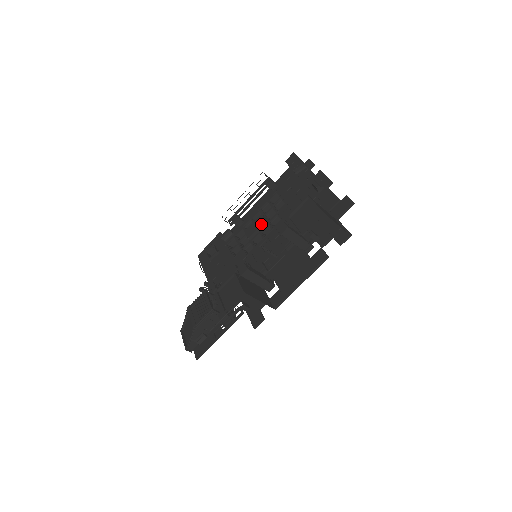
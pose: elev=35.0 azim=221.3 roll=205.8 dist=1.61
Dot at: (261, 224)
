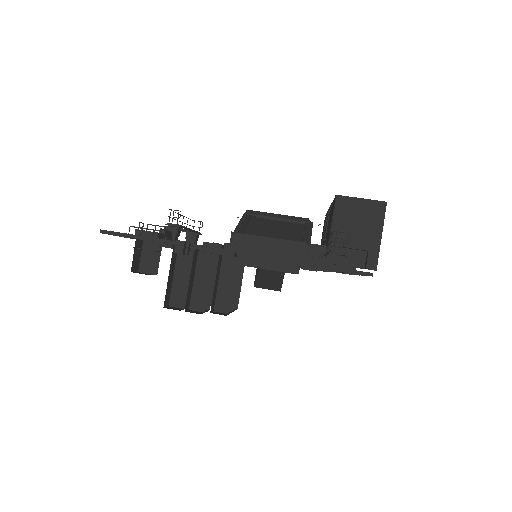
Dot at: occluded
